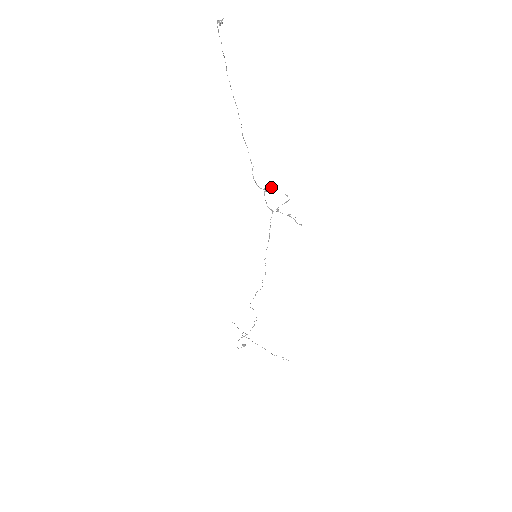
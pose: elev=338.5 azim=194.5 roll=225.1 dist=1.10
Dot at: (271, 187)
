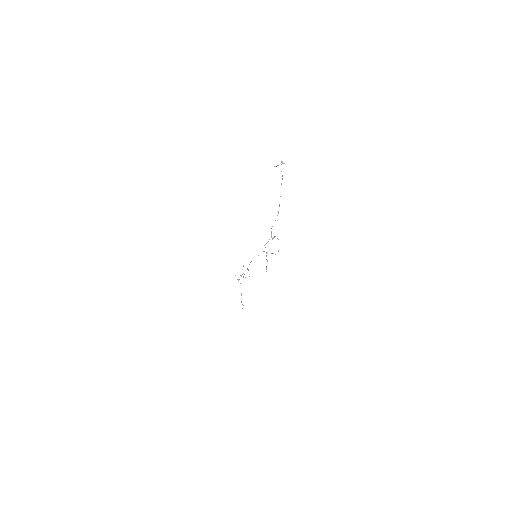
Dot at: (278, 239)
